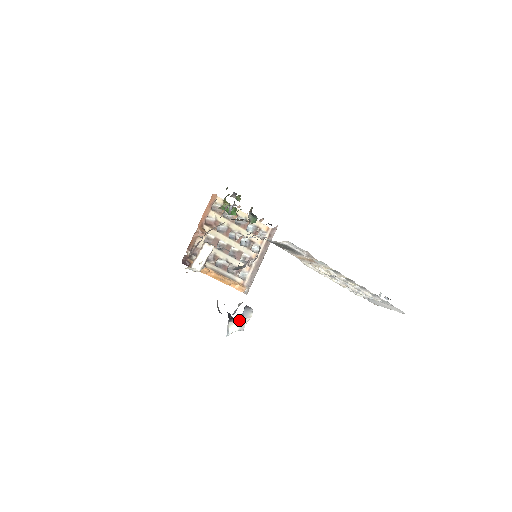
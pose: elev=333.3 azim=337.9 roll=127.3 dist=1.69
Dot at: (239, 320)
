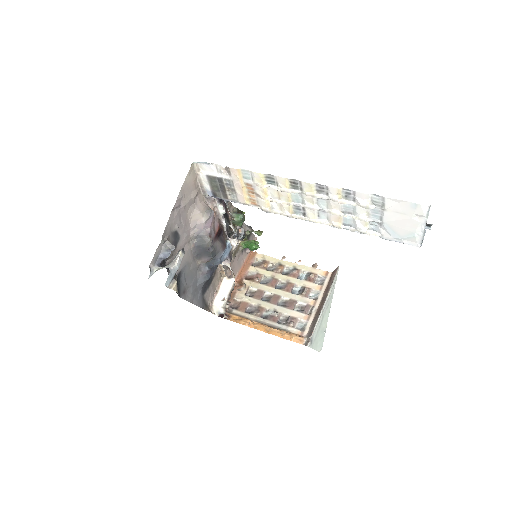
Dot at: (170, 263)
